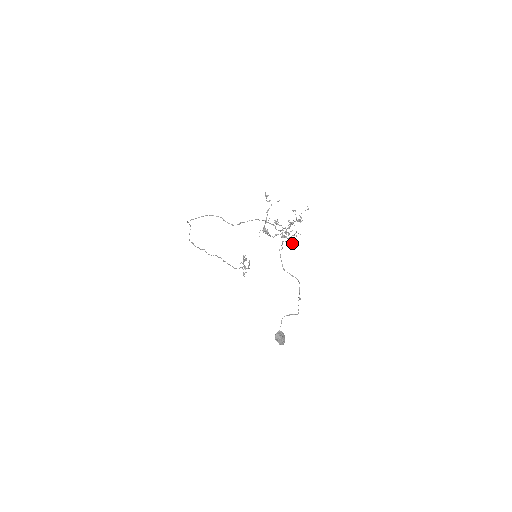
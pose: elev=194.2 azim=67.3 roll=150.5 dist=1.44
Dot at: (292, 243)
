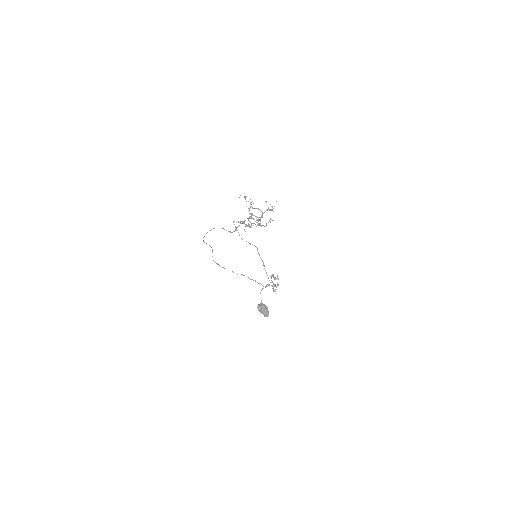
Dot at: (259, 224)
